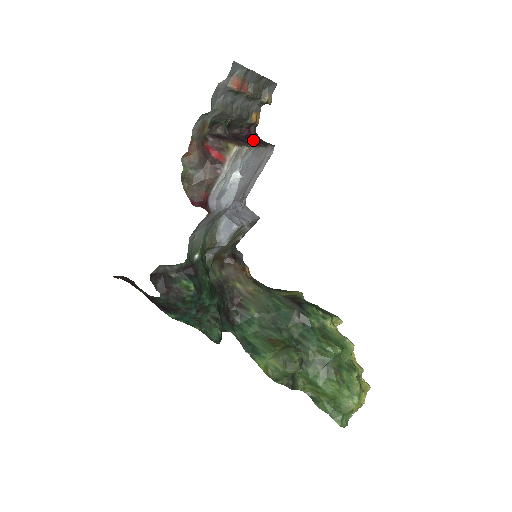
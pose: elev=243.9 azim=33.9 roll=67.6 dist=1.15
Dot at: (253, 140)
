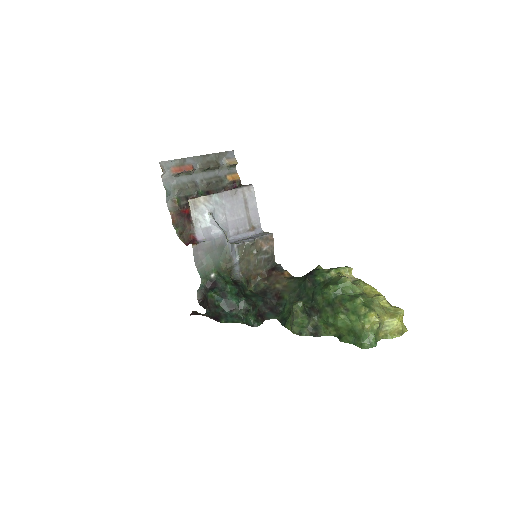
Dot at: occluded
